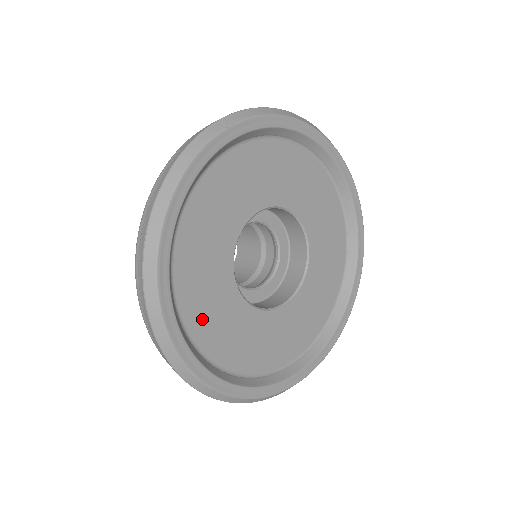
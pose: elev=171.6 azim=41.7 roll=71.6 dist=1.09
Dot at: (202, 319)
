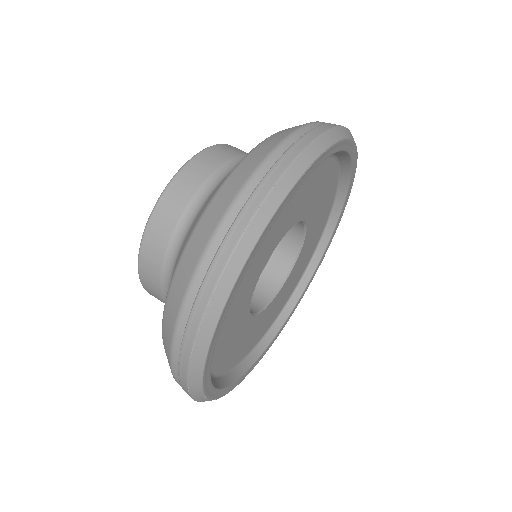
Dot at: (220, 346)
